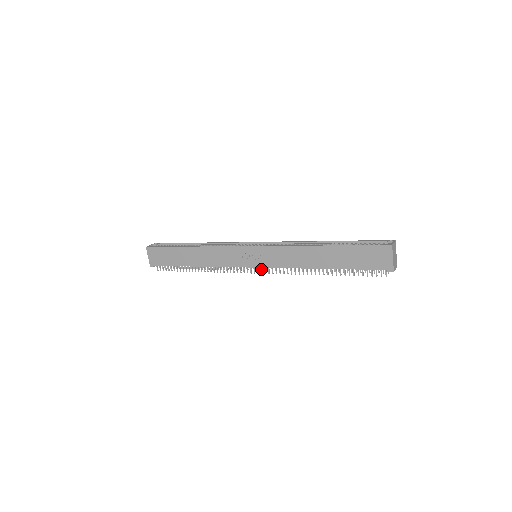
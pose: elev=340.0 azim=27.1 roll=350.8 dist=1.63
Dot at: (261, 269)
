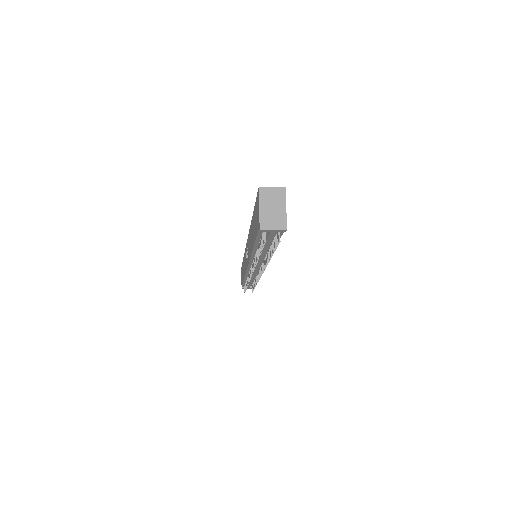
Dot at: (251, 269)
